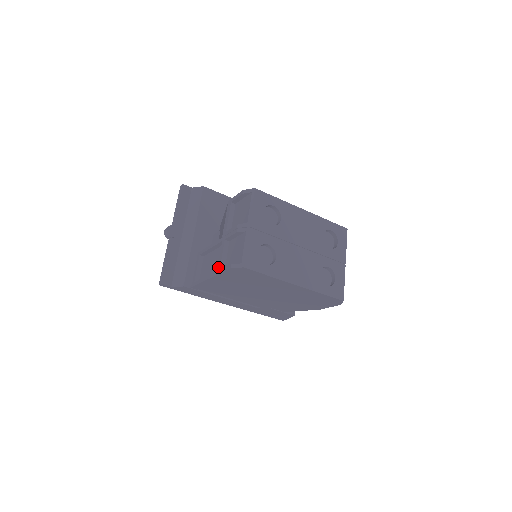
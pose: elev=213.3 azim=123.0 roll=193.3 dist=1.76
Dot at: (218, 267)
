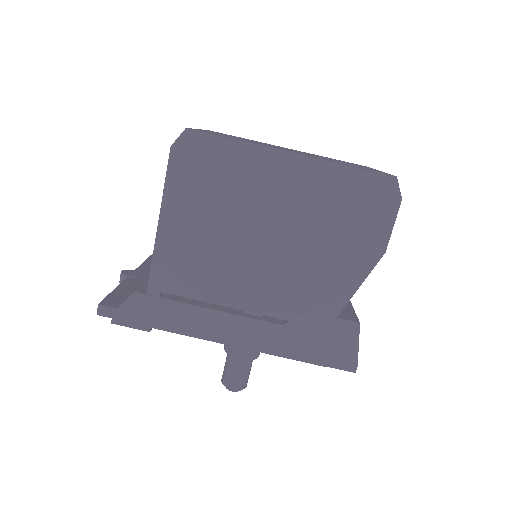
Dot at: occluded
